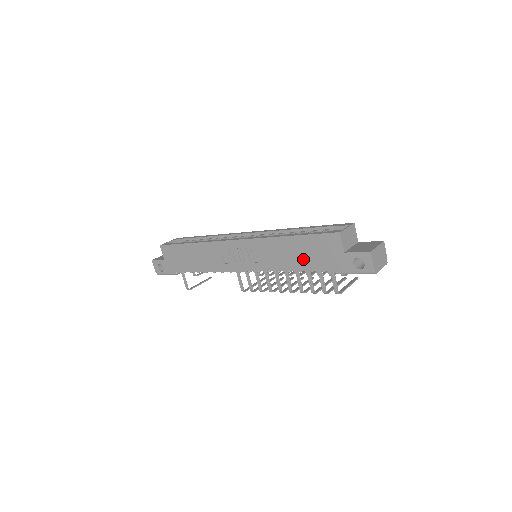
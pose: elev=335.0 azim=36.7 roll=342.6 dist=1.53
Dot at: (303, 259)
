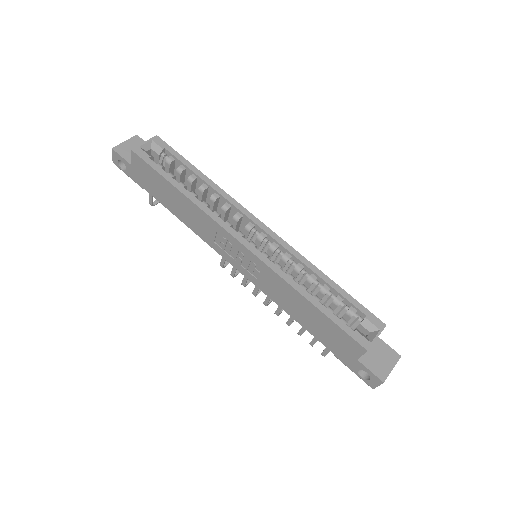
Dot at: (310, 323)
